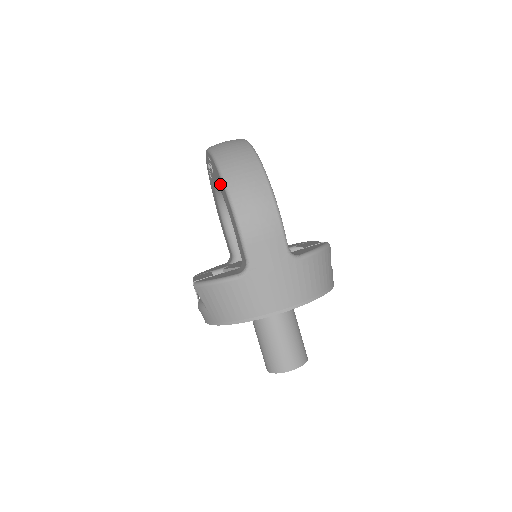
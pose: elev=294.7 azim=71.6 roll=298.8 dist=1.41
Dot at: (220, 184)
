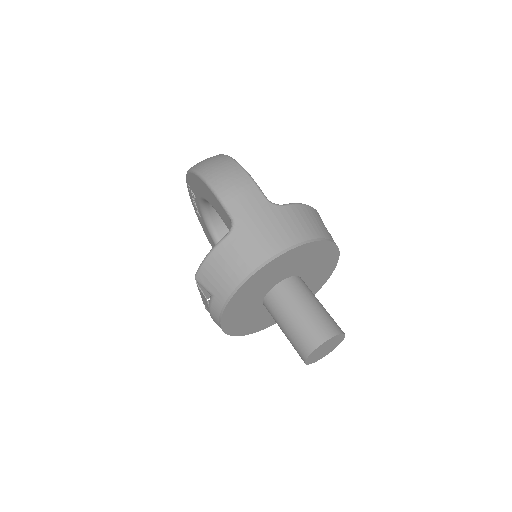
Dot at: (197, 185)
